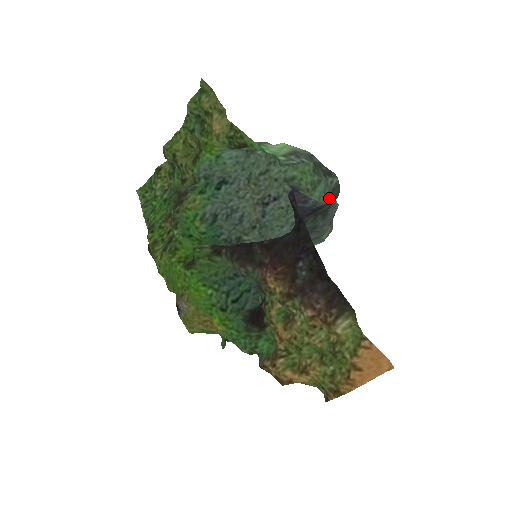
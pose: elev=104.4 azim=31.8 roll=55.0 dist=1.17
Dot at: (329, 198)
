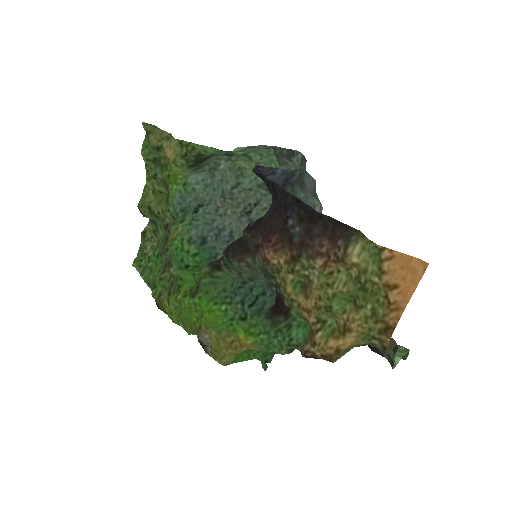
Dot at: occluded
